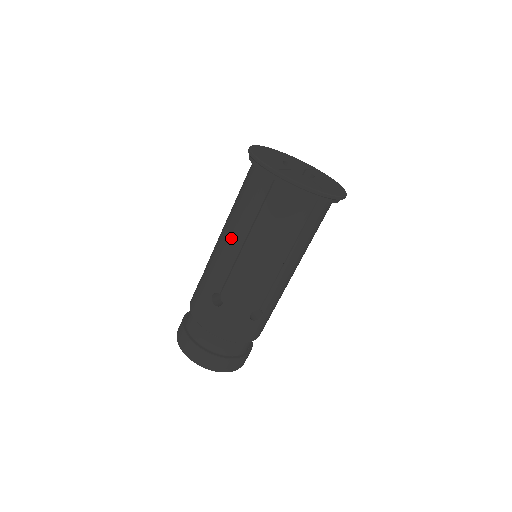
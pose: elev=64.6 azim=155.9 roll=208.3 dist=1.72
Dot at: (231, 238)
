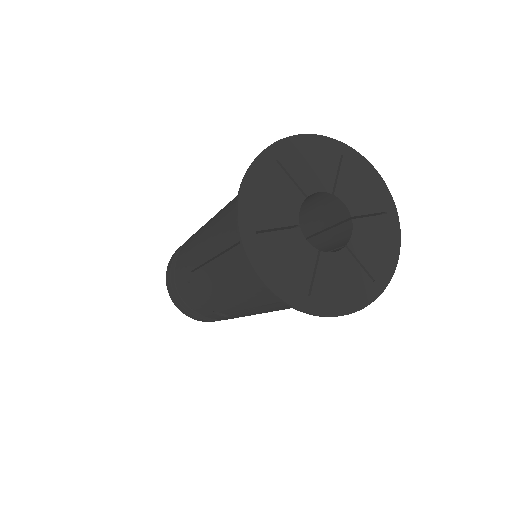
Dot at: (231, 297)
